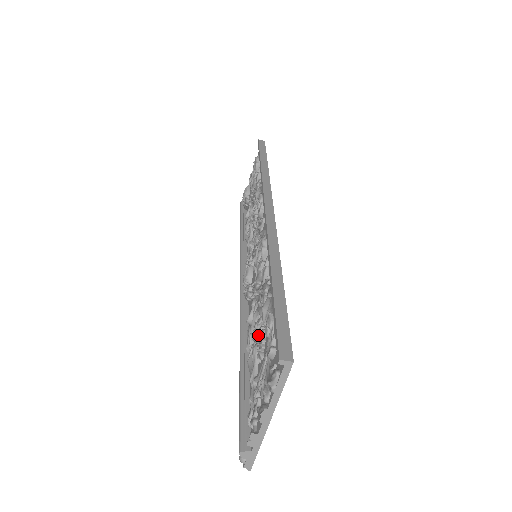
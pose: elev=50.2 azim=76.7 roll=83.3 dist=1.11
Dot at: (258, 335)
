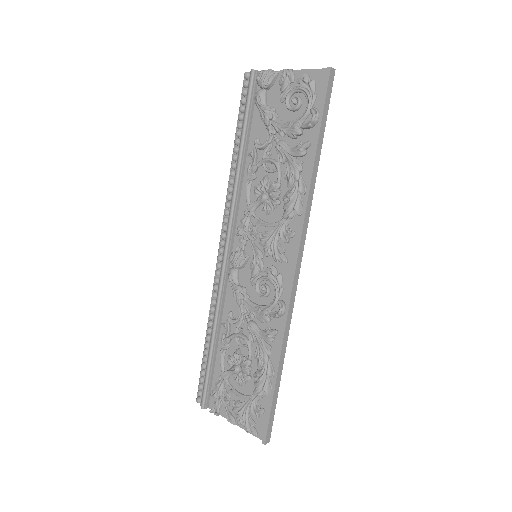
Dot at: (244, 375)
